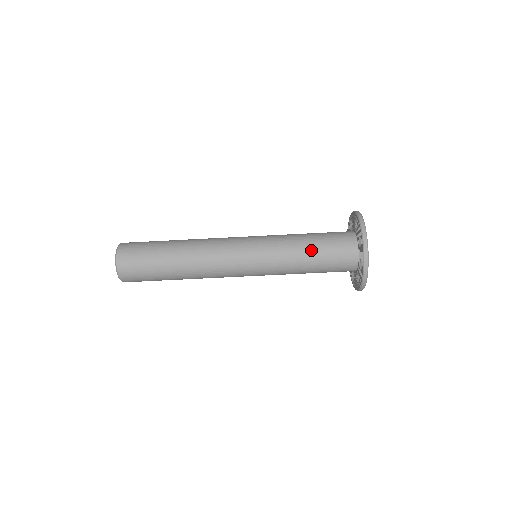
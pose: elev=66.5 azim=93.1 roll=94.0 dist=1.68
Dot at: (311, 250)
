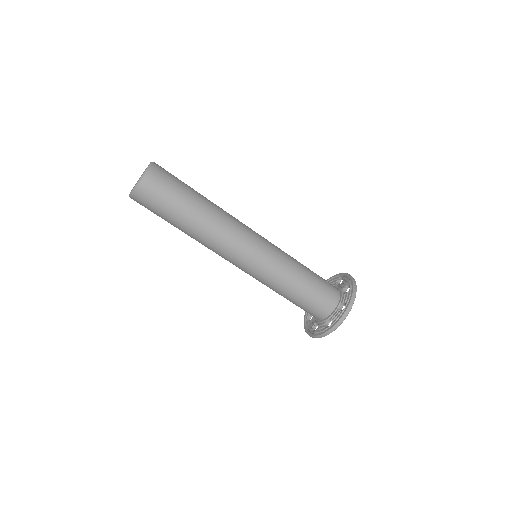
Dot at: (308, 274)
